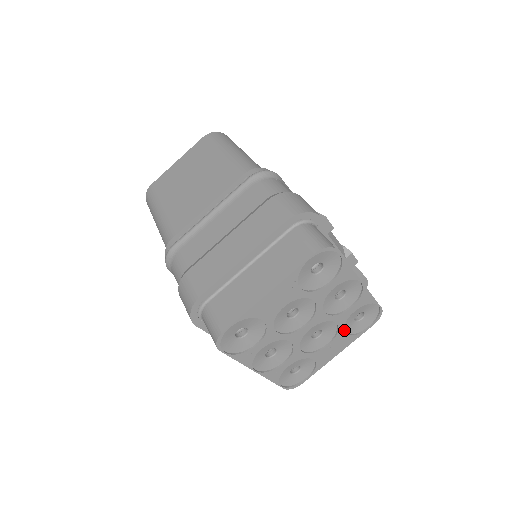
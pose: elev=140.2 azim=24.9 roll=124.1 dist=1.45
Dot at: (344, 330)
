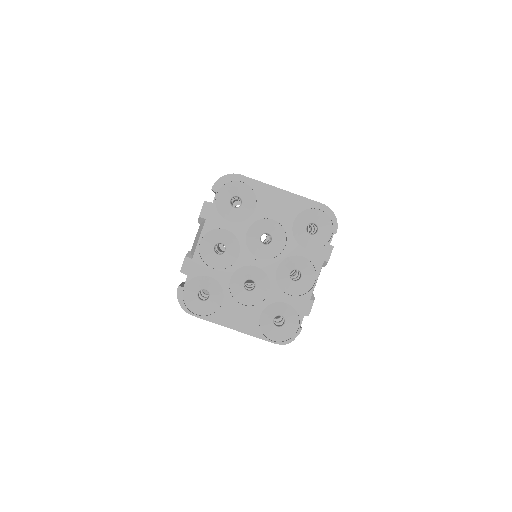
Dot at: (262, 312)
